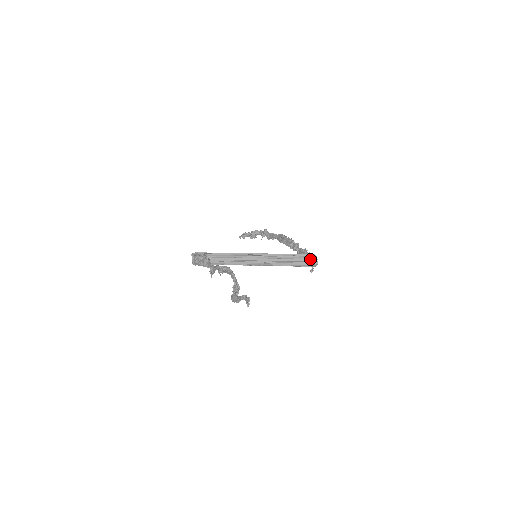
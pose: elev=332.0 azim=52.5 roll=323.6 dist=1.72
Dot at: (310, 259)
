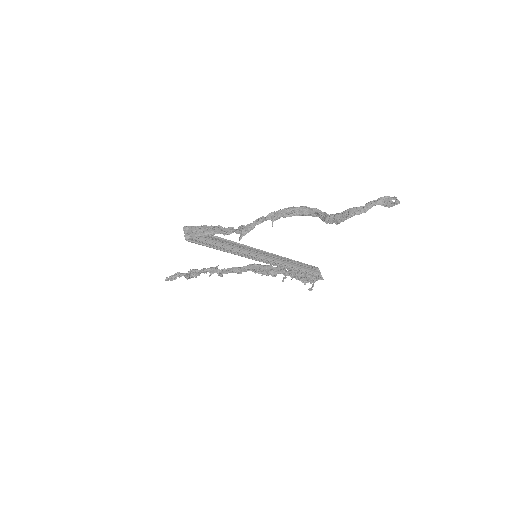
Dot at: (317, 270)
